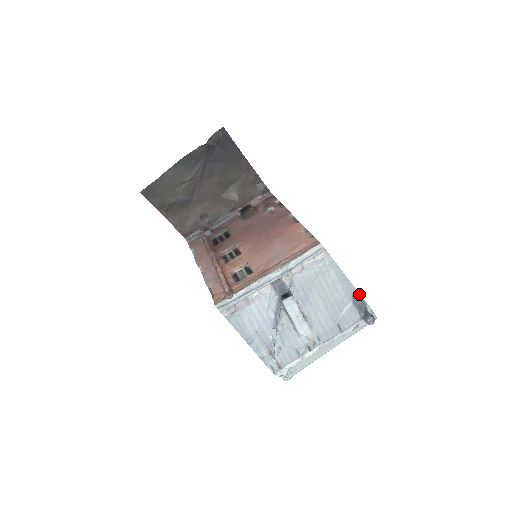
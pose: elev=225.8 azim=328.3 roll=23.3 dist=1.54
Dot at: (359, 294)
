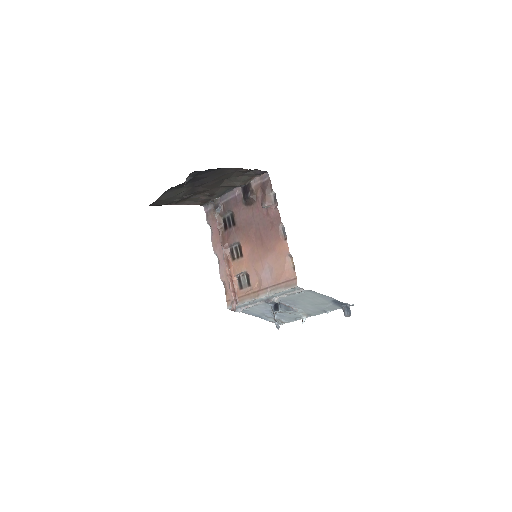
Dot at: (338, 301)
